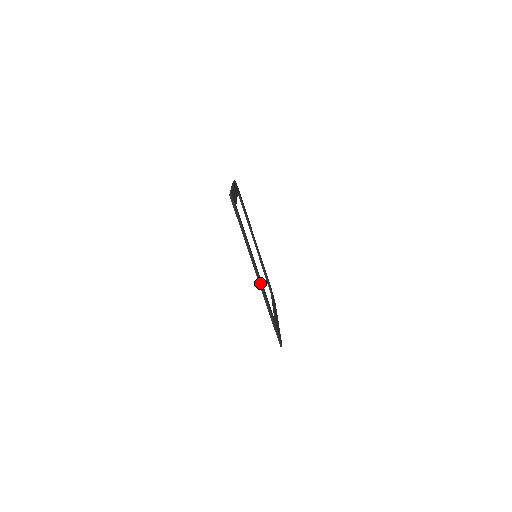
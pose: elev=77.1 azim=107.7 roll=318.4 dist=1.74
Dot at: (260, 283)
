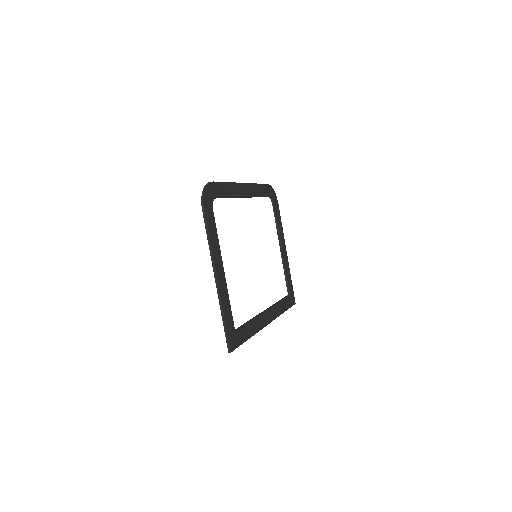
Dot at: (271, 321)
